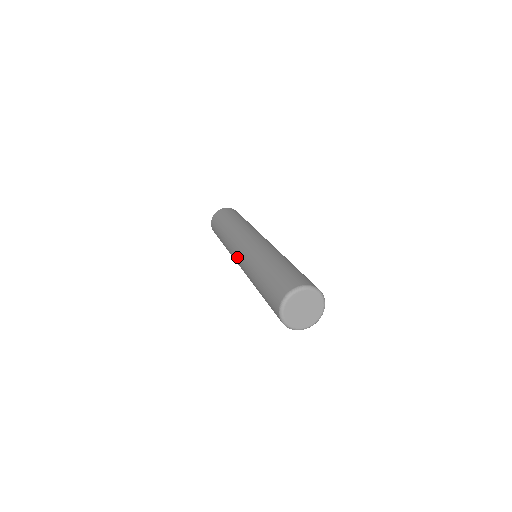
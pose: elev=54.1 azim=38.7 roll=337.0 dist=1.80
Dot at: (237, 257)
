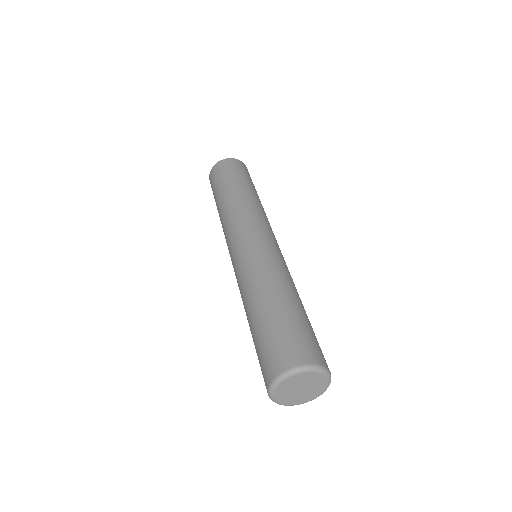
Dot at: occluded
